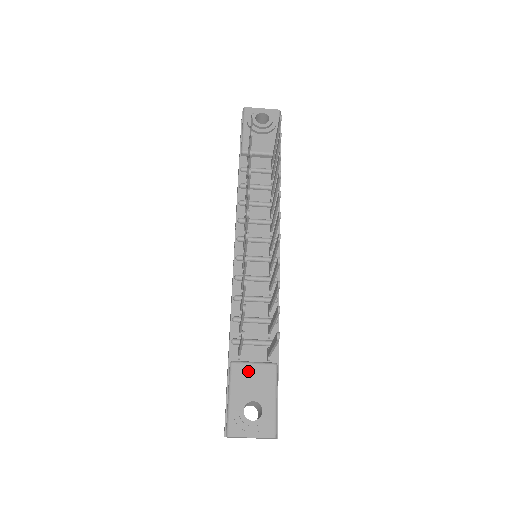
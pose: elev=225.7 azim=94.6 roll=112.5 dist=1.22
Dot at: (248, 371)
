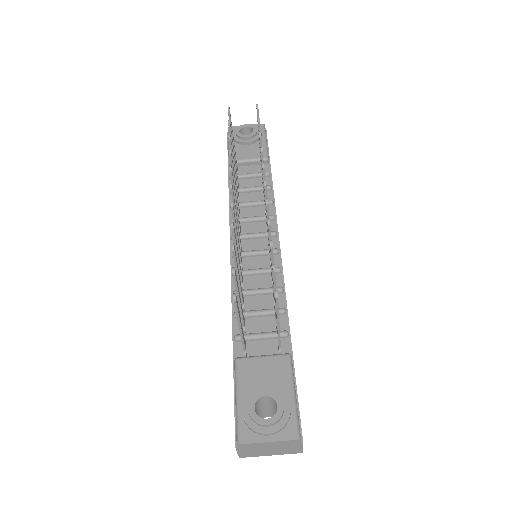
Dot at: (256, 366)
